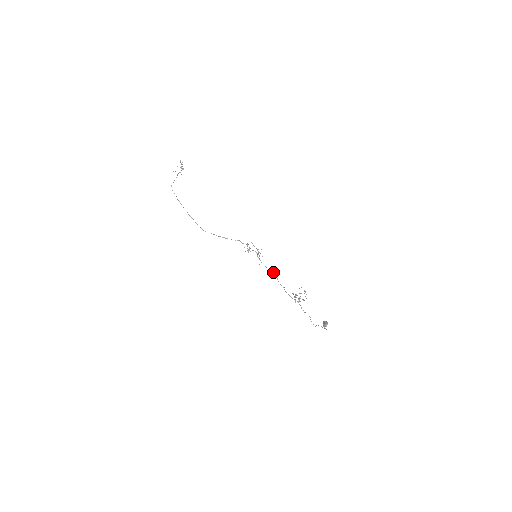
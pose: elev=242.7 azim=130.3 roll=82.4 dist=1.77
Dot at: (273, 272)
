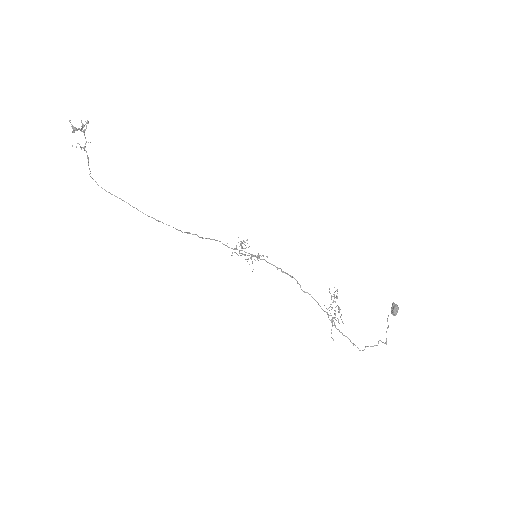
Dot at: occluded
